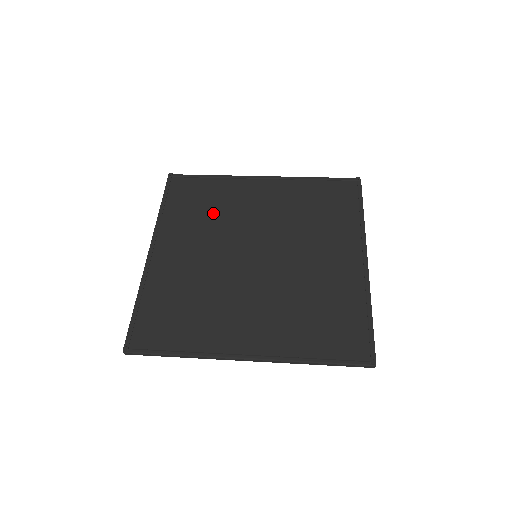
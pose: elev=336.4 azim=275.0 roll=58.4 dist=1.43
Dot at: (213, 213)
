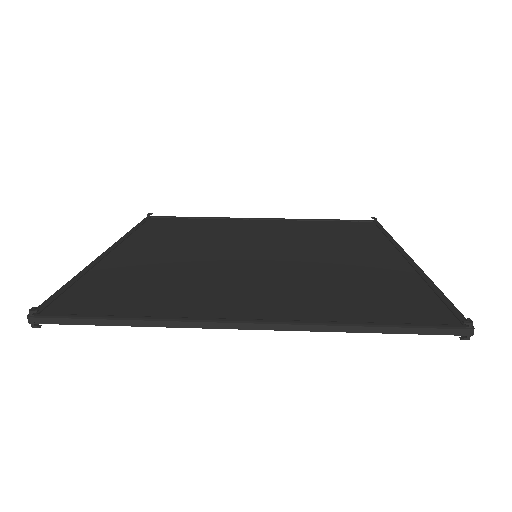
Dot at: (199, 233)
